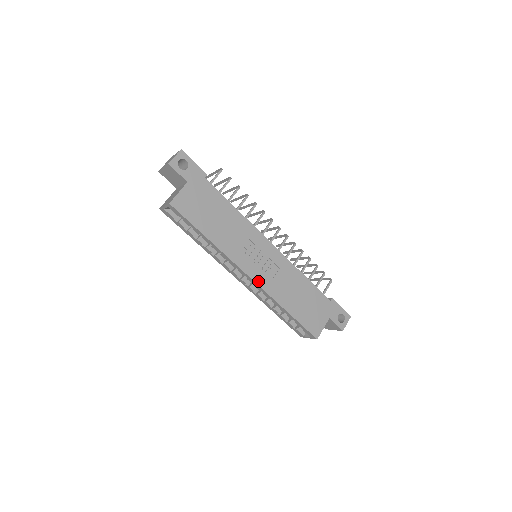
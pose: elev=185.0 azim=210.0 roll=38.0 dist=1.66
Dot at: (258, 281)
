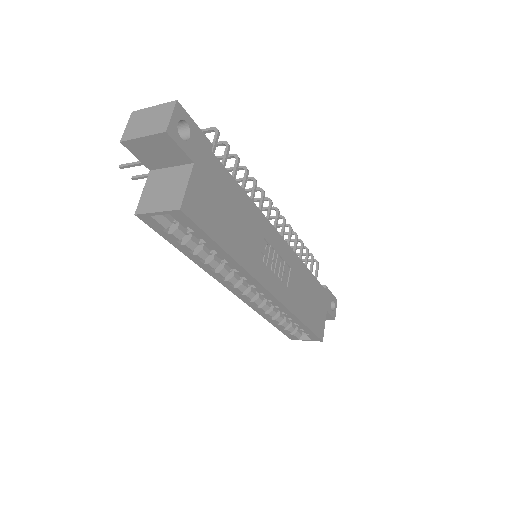
Dot at: (278, 295)
